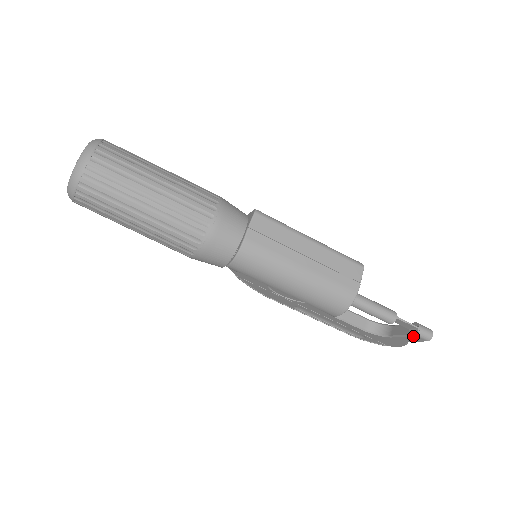
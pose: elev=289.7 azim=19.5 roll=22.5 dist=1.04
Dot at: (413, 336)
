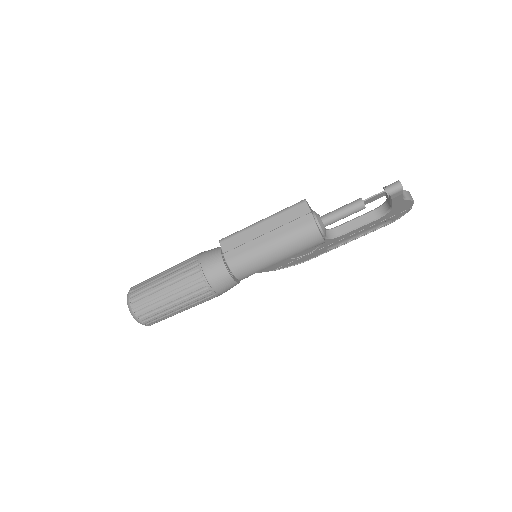
Dot at: (391, 197)
